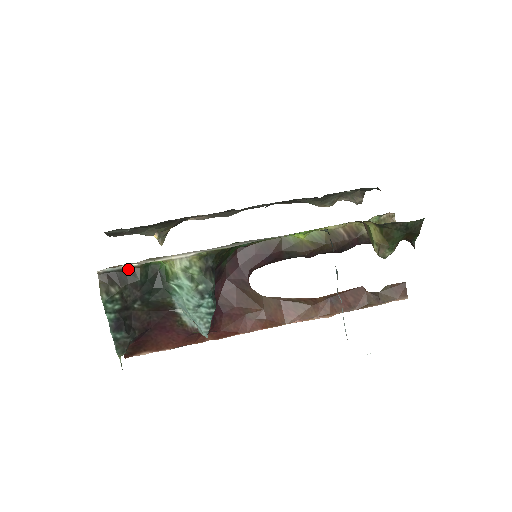
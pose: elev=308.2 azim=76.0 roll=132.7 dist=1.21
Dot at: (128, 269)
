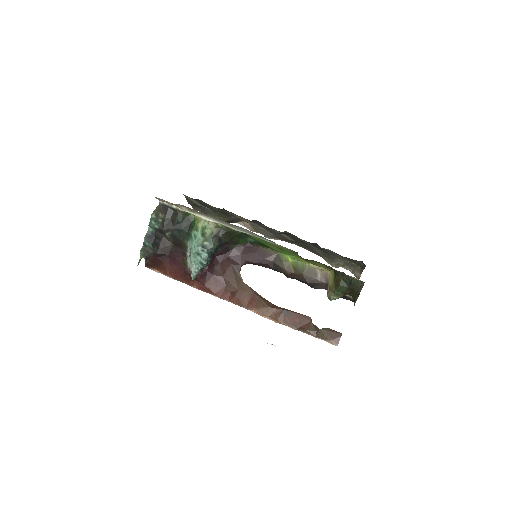
Dot at: (176, 210)
